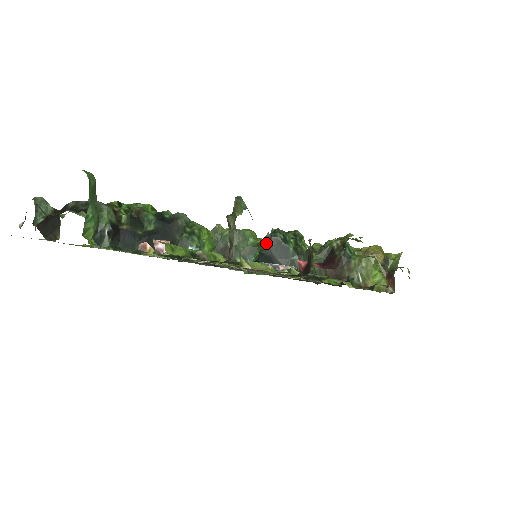
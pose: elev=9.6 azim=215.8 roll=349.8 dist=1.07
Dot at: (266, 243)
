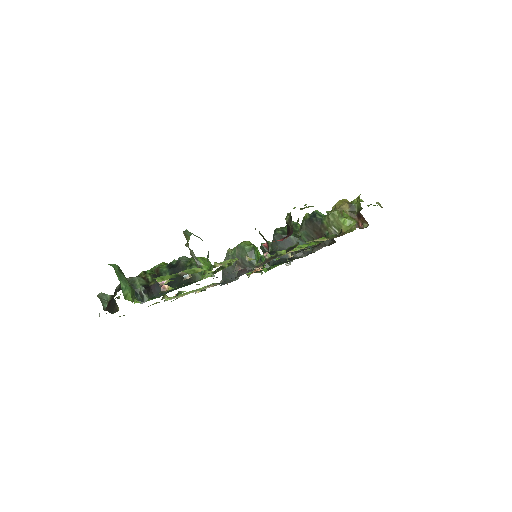
Dot at: (273, 243)
